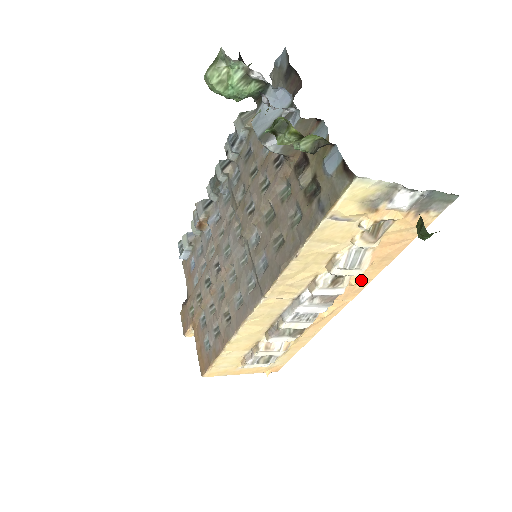
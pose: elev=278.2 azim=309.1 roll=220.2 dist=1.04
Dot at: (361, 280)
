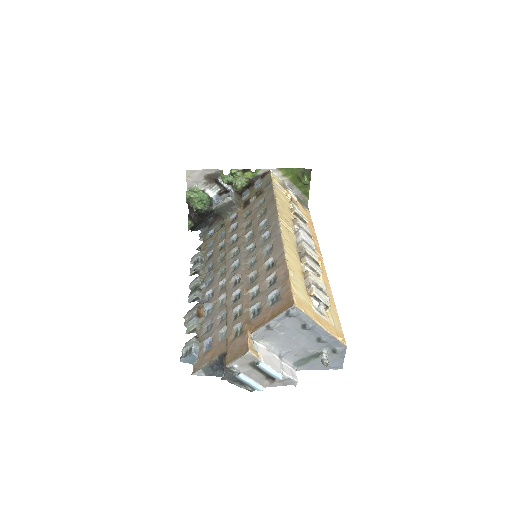
Dot at: (313, 238)
